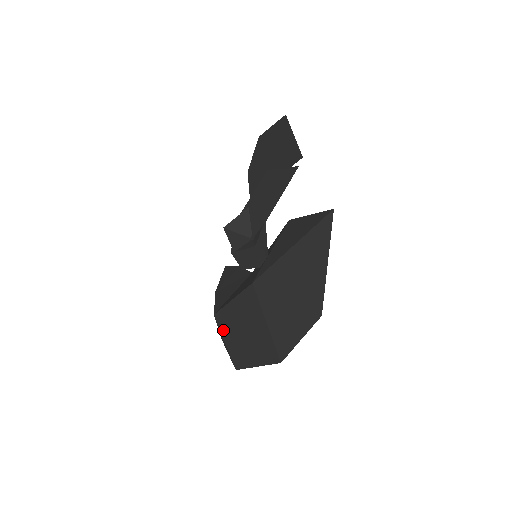
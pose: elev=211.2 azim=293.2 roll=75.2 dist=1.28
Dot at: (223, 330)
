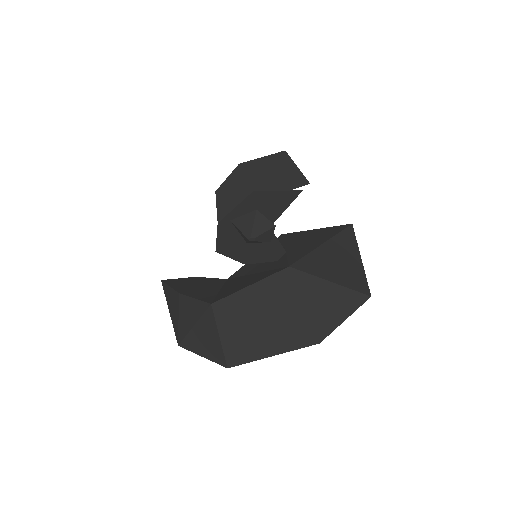
Dot at: (223, 321)
